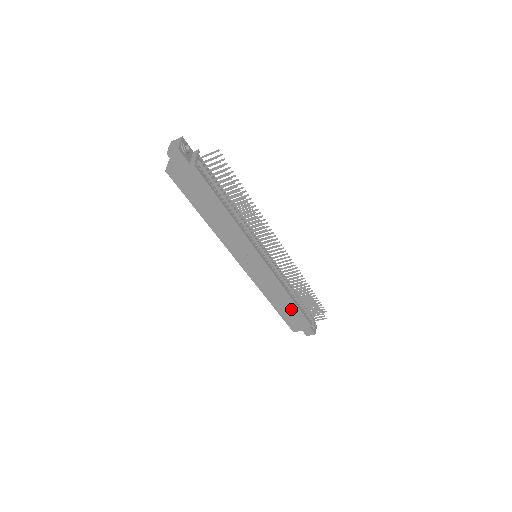
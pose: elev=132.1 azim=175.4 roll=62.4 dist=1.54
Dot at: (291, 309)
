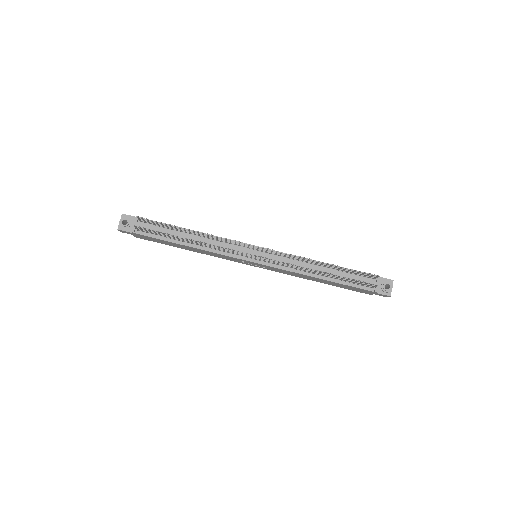
Dot at: (335, 283)
